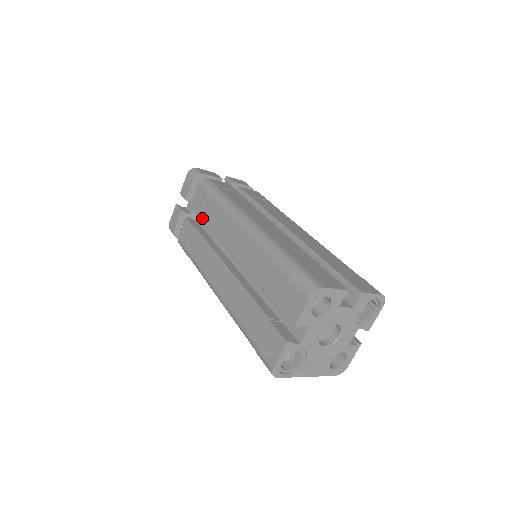
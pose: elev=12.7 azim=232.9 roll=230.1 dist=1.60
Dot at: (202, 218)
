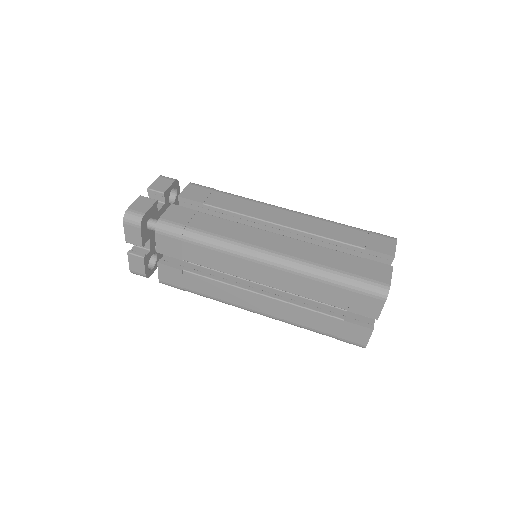
Dot at: (189, 261)
